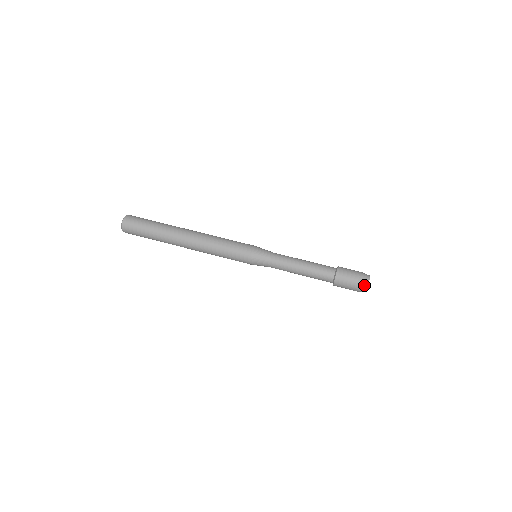
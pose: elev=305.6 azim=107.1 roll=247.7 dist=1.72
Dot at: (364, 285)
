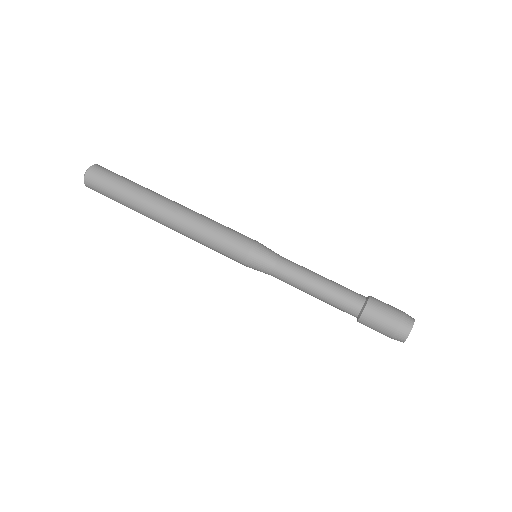
Dot at: (407, 324)
